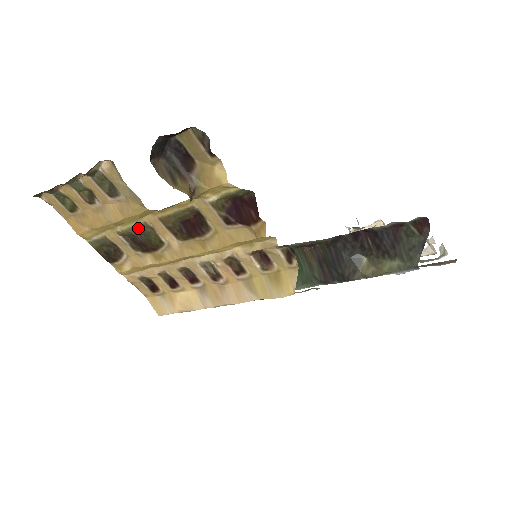
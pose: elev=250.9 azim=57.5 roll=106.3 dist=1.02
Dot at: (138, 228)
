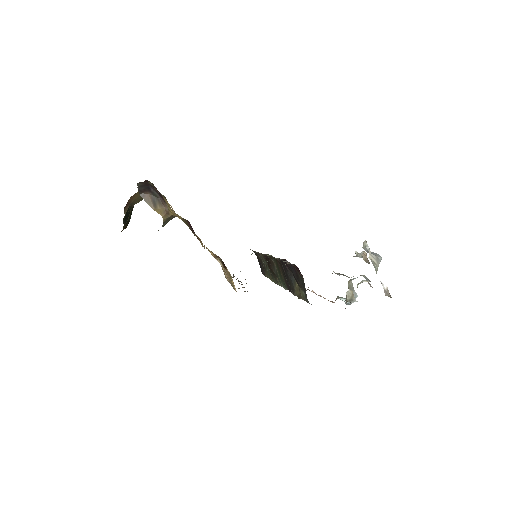
Dot at: occluded
